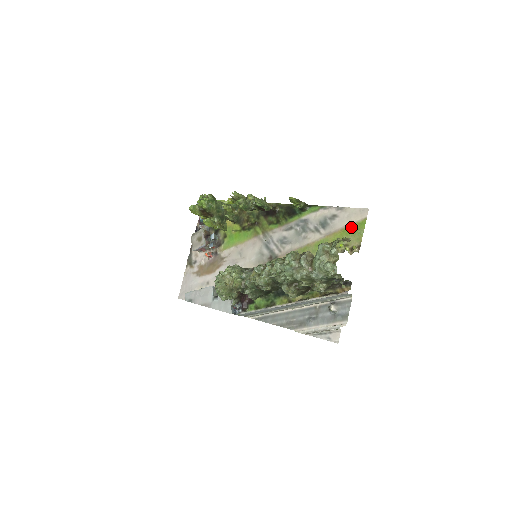
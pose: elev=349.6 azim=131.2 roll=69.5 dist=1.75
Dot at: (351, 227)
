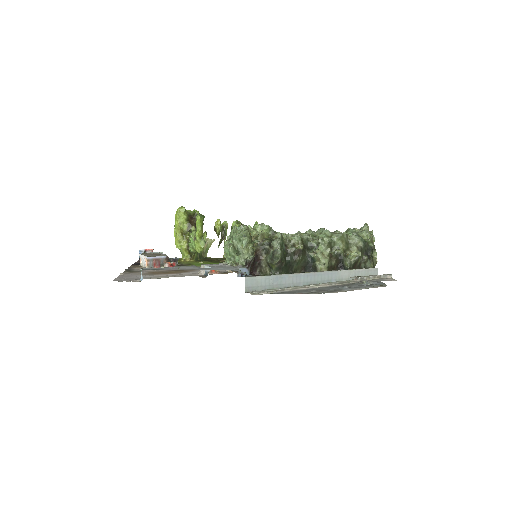
Dot at: occluded
